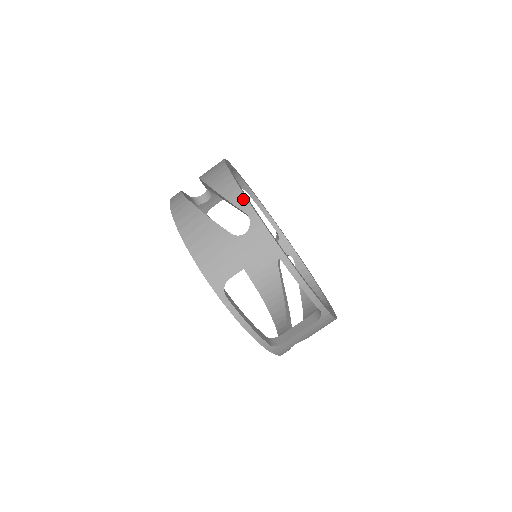
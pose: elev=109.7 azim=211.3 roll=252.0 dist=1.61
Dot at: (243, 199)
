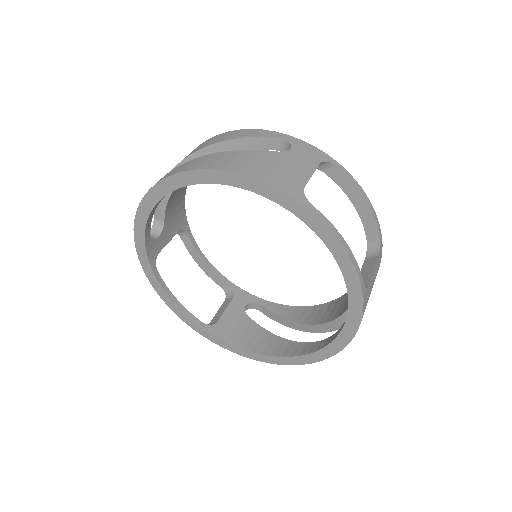
Dot at: (264, 131)
